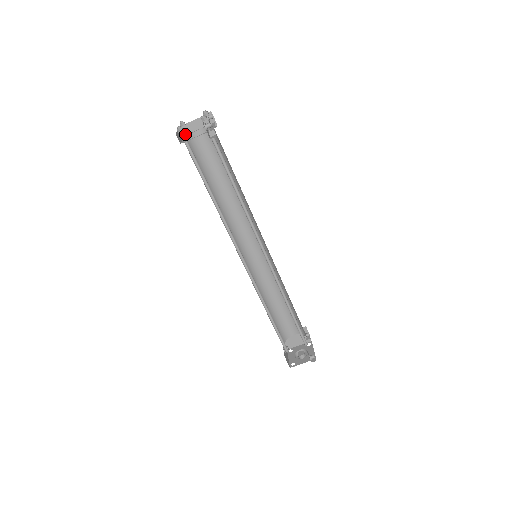
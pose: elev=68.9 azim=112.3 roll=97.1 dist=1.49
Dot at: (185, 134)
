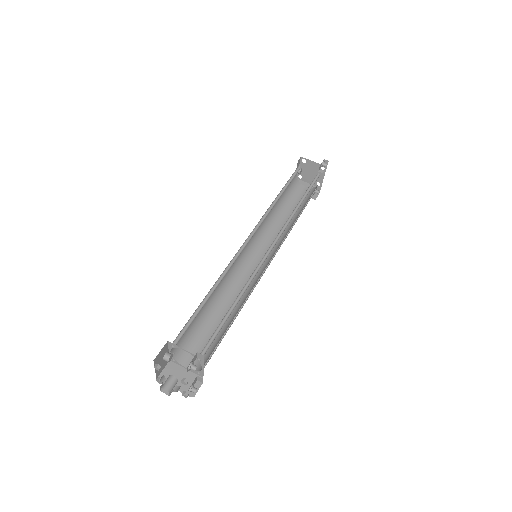
Dot at: (301, 171)
